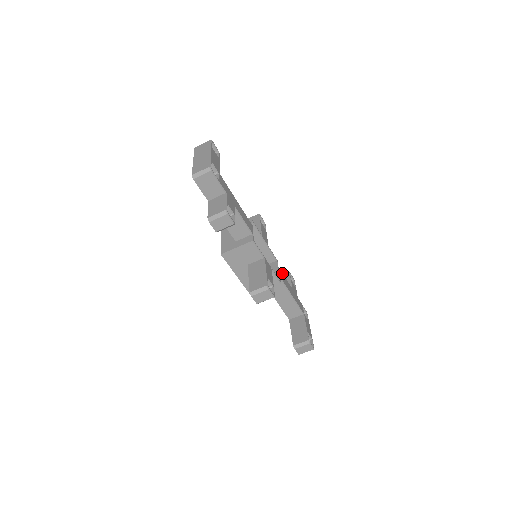
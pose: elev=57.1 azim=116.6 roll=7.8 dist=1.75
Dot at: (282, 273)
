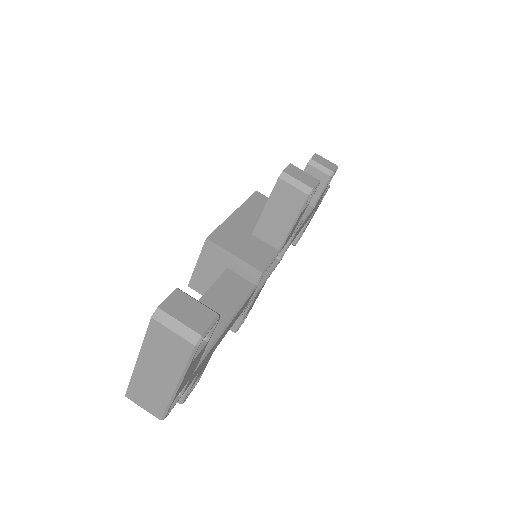
Dot at: (239, 315)
